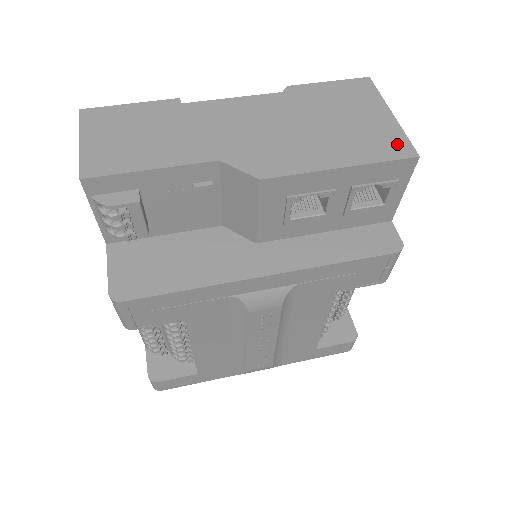
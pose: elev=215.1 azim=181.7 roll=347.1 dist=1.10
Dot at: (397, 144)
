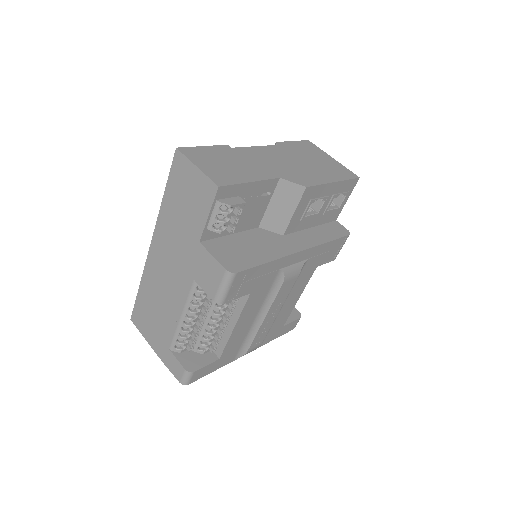
Dot at: (347, 172)
